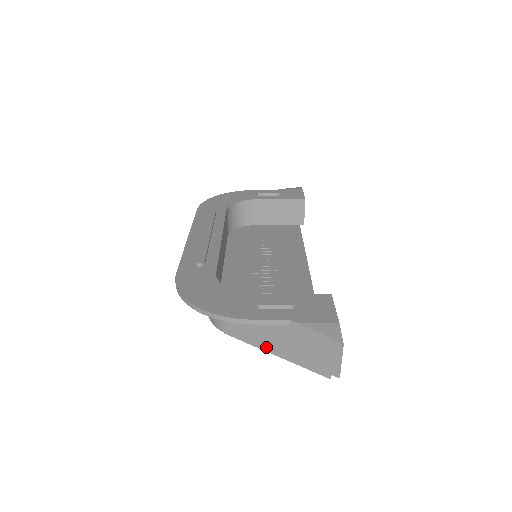
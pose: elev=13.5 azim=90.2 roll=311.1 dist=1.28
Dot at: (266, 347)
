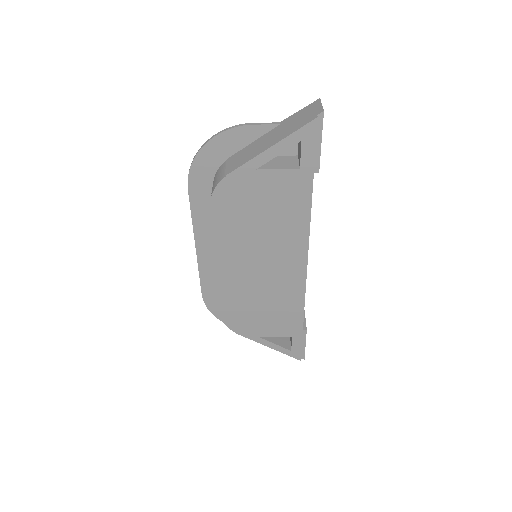
Dot at: (262, 150)
